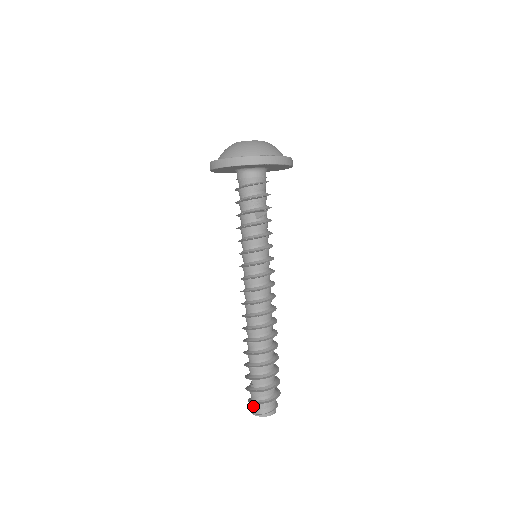
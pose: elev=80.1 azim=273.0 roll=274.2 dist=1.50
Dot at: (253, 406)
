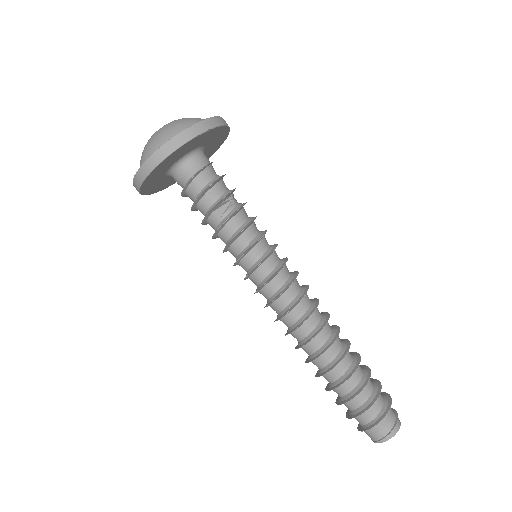
Dot at: (365, 432)
